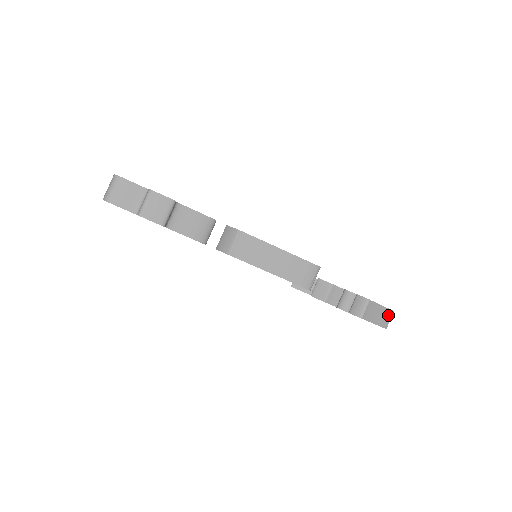
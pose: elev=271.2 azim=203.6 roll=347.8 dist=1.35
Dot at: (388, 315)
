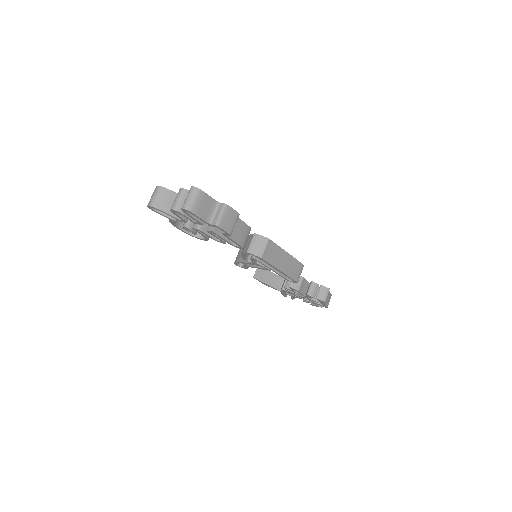
Dot at: (330, 298)
